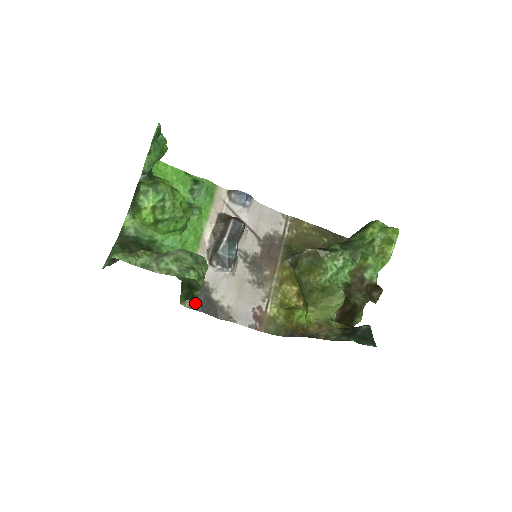
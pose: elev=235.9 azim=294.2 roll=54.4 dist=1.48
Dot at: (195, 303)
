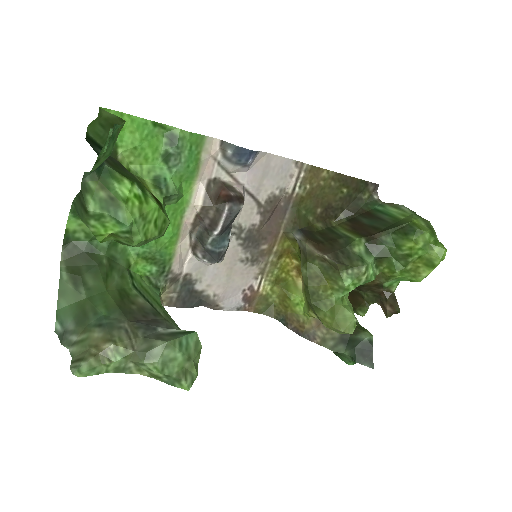
Dot at: (175, 300)
